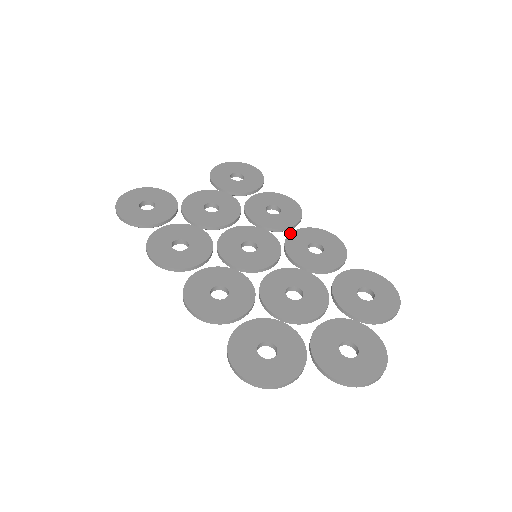
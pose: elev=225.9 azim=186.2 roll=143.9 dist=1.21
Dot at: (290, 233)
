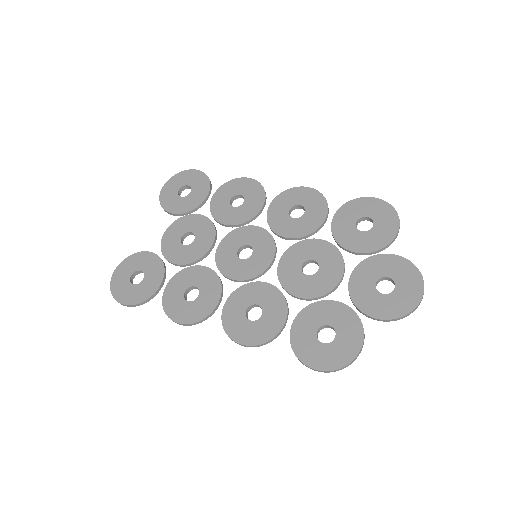
Dot at: (267, 213)
